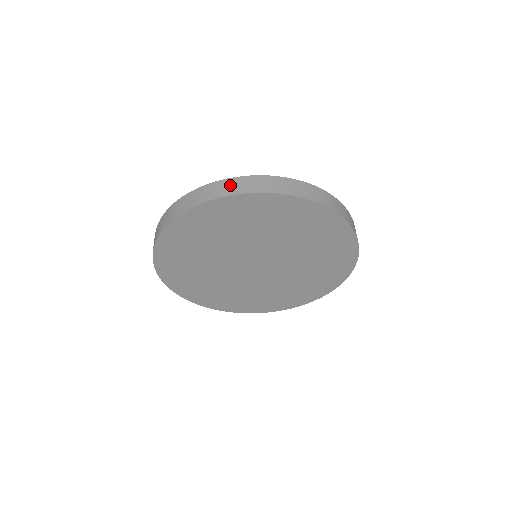
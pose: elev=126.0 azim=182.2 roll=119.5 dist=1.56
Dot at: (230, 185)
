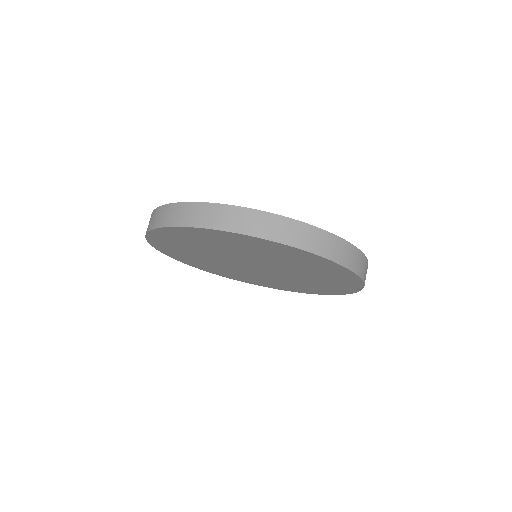
Dot at: (337, 247)
